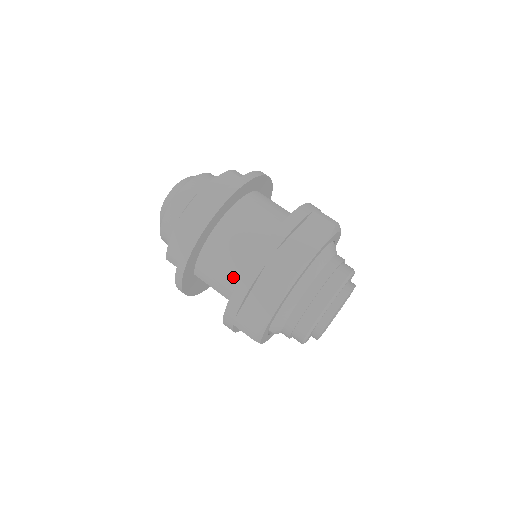
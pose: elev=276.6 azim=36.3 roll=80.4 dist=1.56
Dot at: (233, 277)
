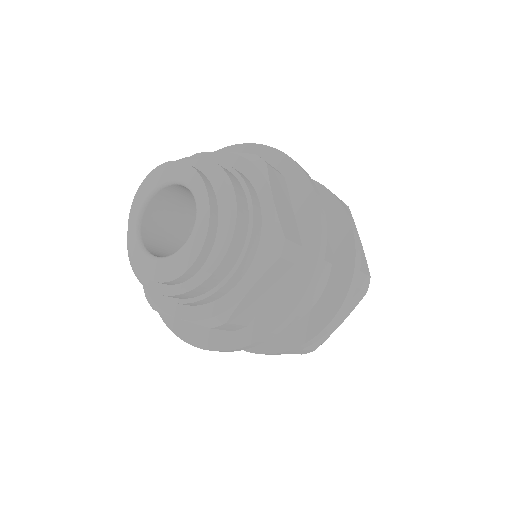
Dot at: occluded
